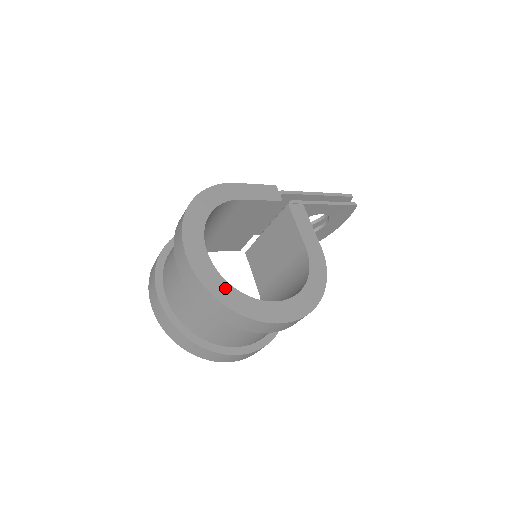
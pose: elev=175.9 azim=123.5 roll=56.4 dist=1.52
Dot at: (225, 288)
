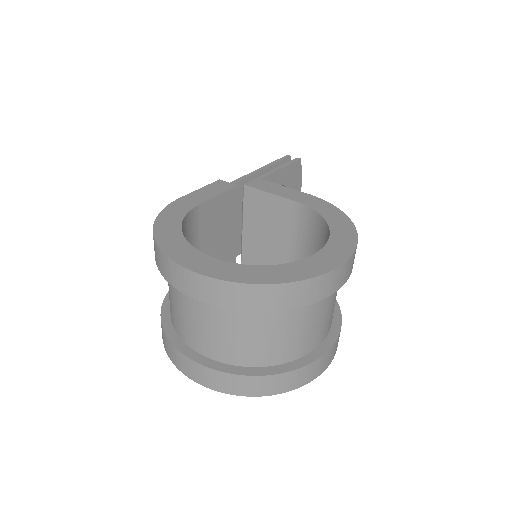
Dot at: (260, 271)
